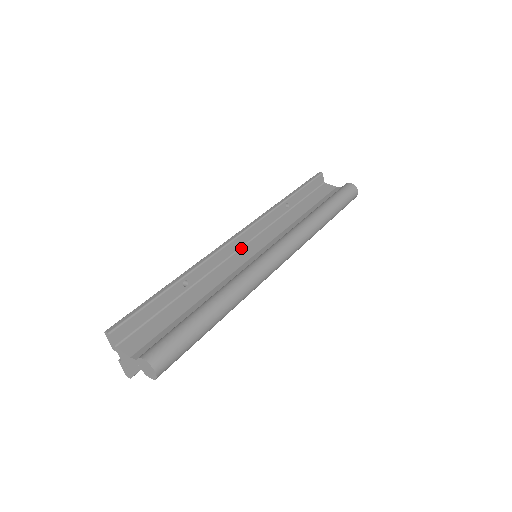
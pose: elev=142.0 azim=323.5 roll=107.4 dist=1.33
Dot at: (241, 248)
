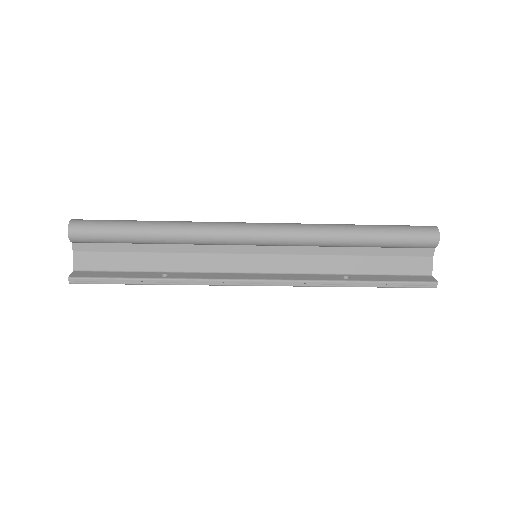
Dot at: occluded
